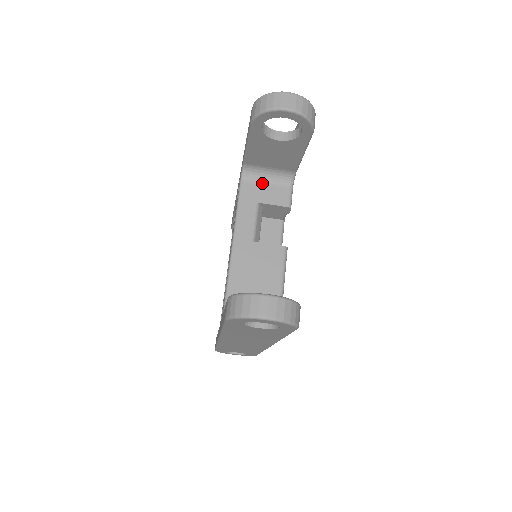
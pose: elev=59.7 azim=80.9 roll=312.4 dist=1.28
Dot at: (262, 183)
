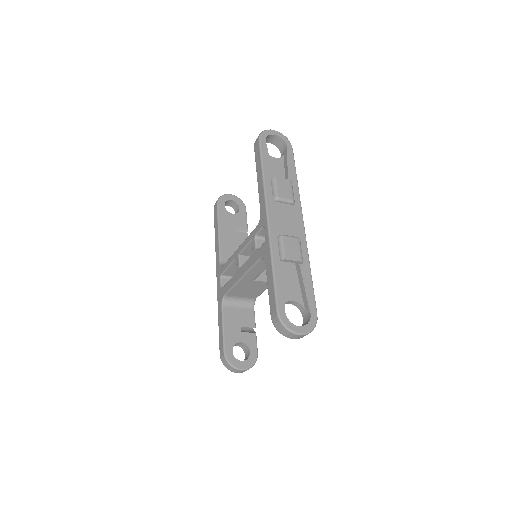
Dot at: occluded
